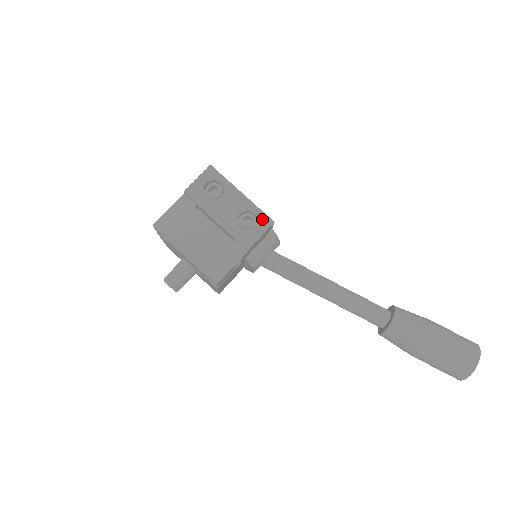
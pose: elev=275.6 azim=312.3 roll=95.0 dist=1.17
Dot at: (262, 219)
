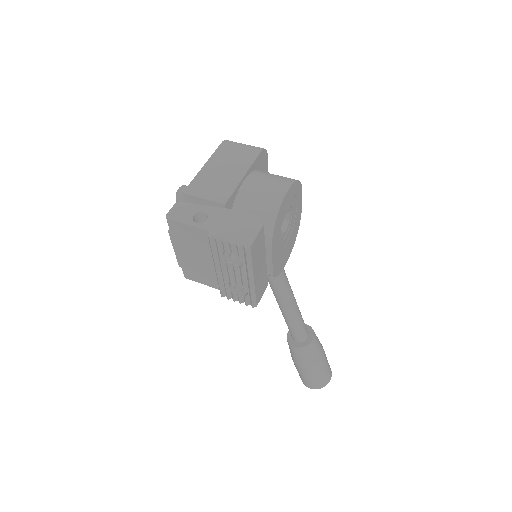
Dot at: (250, 298)
